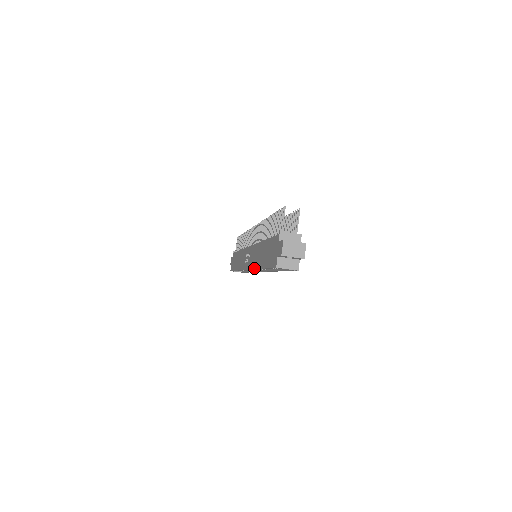
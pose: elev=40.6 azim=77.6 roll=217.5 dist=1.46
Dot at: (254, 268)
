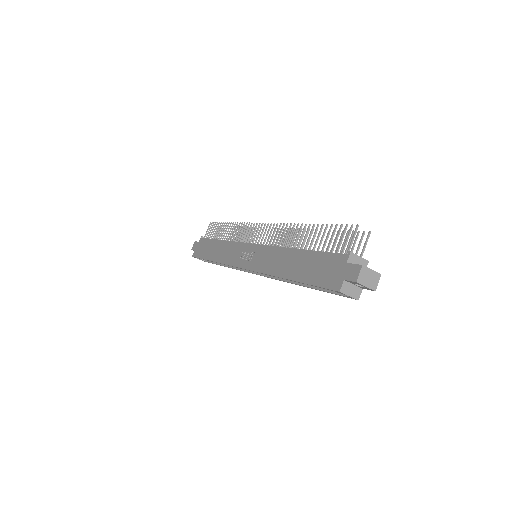
Dot at: (269, 273)
